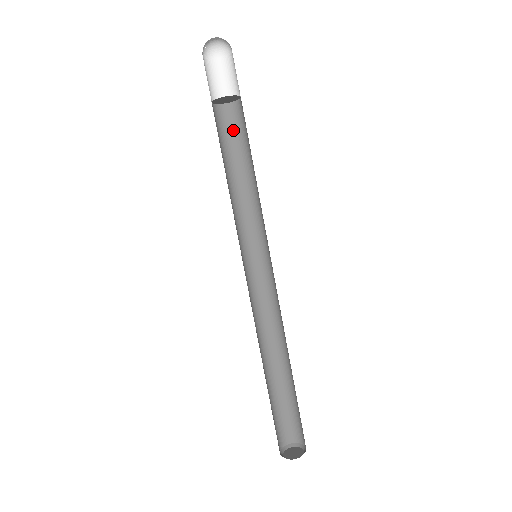
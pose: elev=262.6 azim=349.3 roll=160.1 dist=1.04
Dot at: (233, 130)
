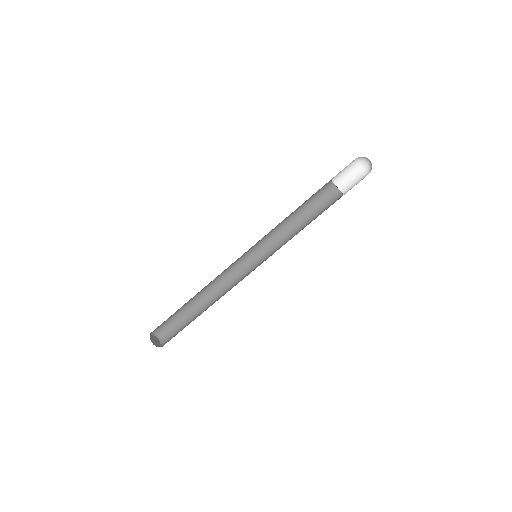
Dot at: (321, 197)
